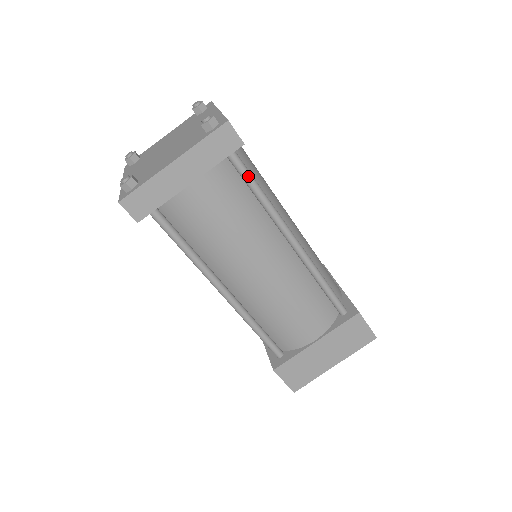
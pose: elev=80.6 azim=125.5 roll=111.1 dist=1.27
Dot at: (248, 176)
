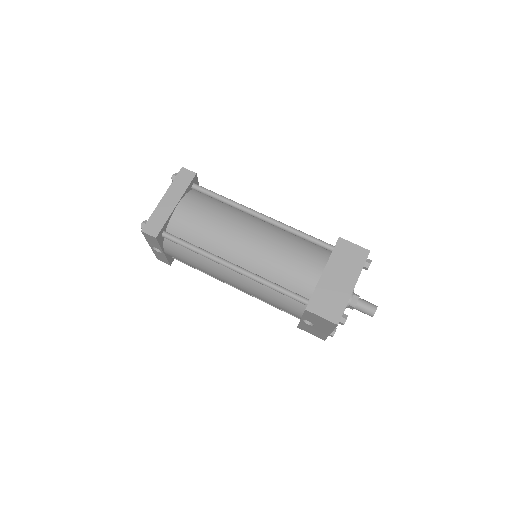
Dot at: (210, 192)
